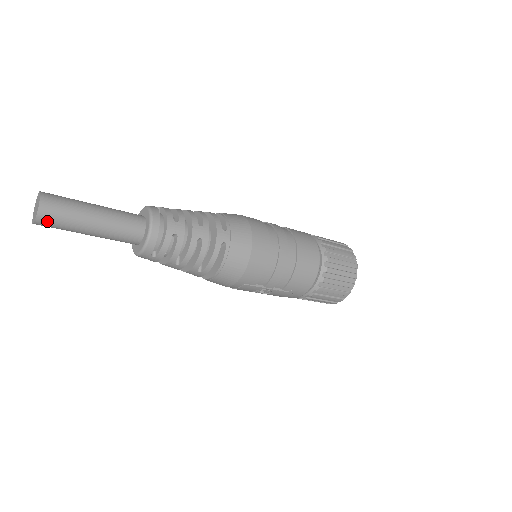
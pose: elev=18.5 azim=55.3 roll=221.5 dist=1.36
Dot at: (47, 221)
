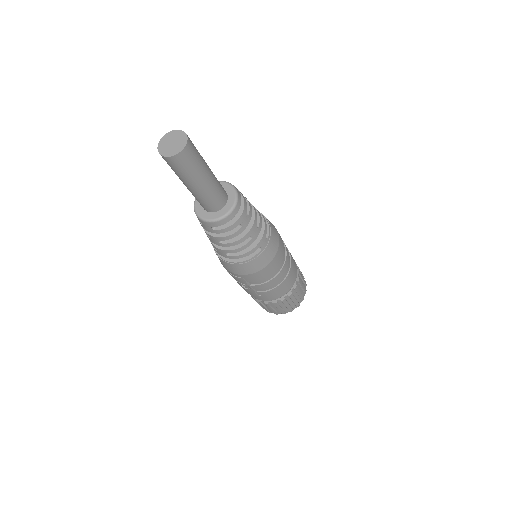
Dot at: (175, 163)
